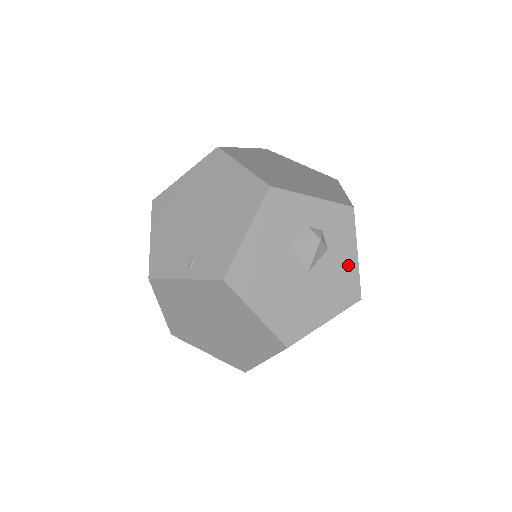
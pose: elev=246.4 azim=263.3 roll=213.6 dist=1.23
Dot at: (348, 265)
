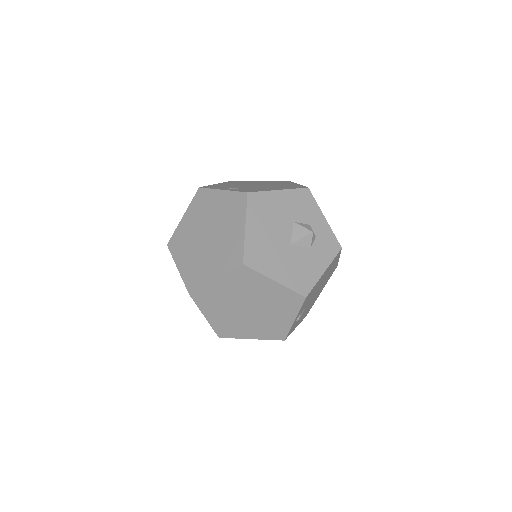
Dot at: (315, 270)
